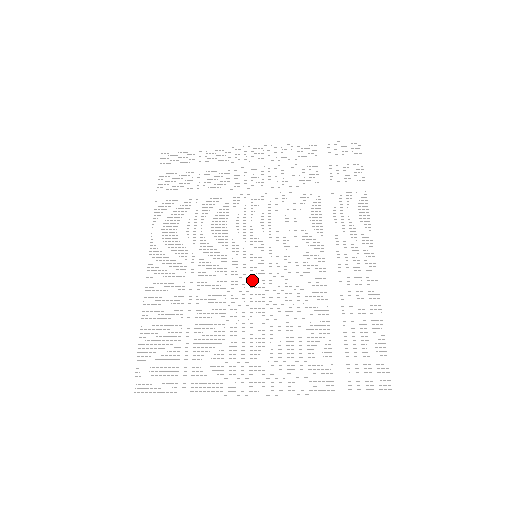
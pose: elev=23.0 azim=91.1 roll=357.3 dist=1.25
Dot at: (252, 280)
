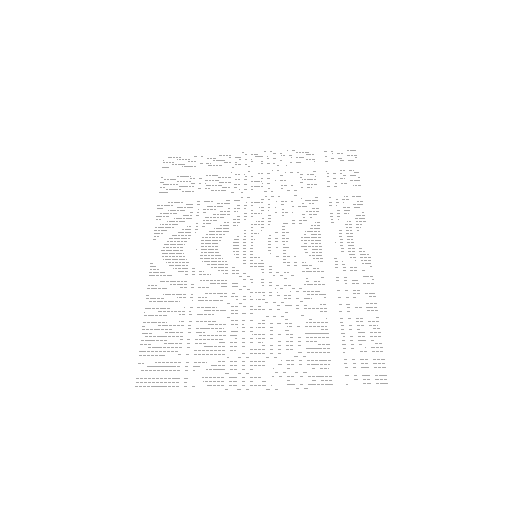
Dot at: (252, 279)
